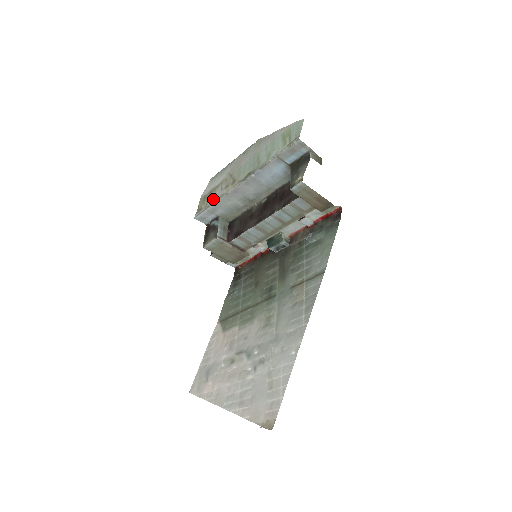
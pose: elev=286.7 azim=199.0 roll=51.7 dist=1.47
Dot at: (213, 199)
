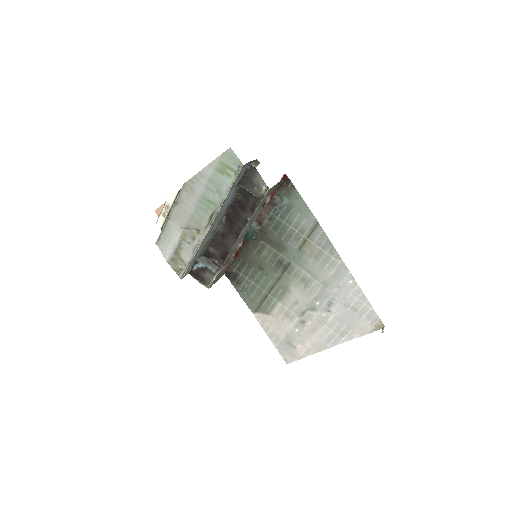
Dot at: (188, 255)
